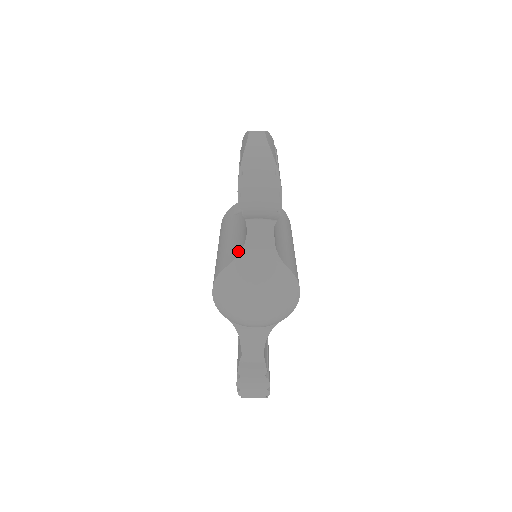
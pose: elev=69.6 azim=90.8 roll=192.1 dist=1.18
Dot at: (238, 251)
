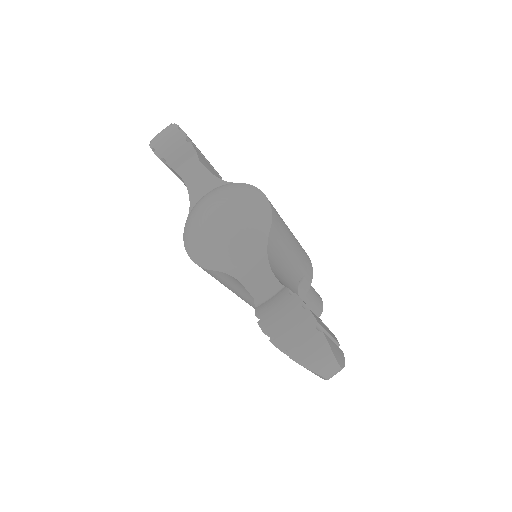
Dot at: occluded
